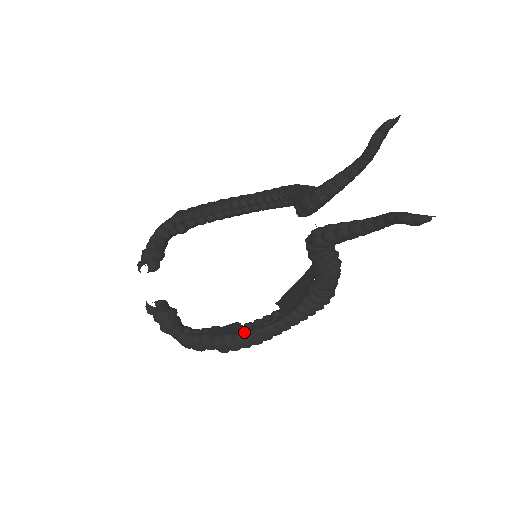
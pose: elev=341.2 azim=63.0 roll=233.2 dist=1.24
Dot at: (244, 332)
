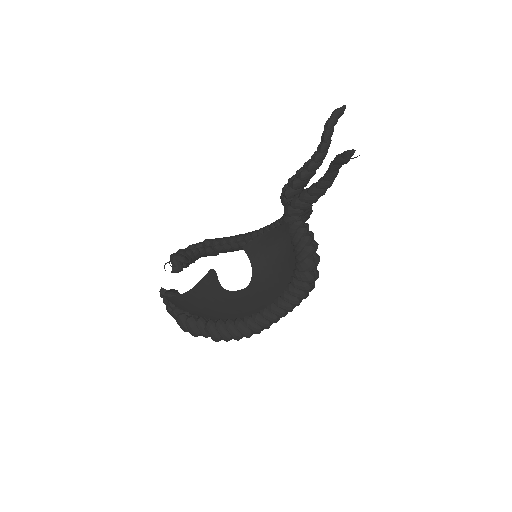
Dot at: (235, 319)
